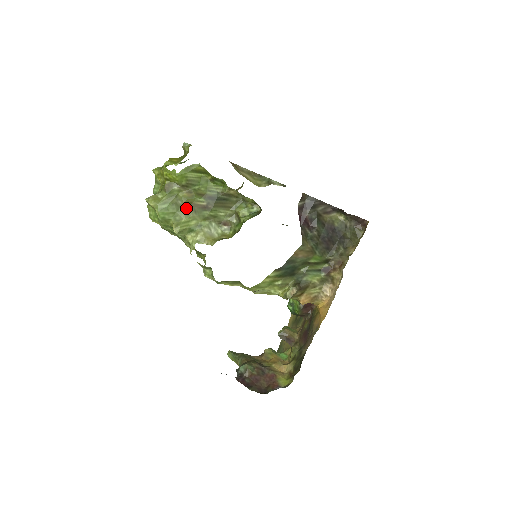
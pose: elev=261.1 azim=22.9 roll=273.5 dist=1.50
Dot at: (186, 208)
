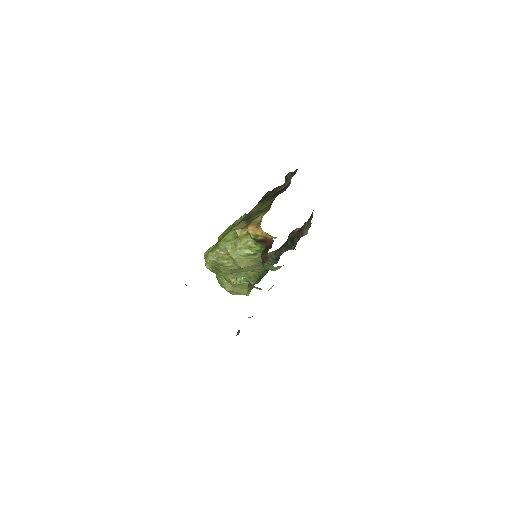
Dot at: occluded
